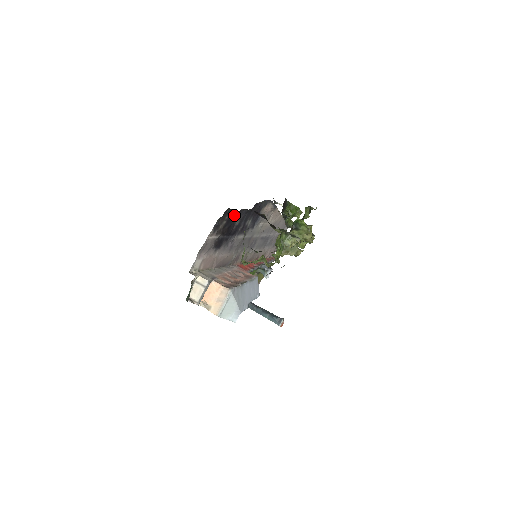
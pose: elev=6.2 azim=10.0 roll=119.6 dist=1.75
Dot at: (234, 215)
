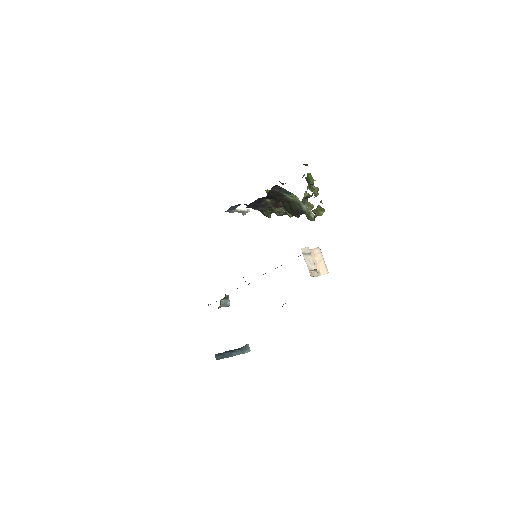
Dot at: occluded
